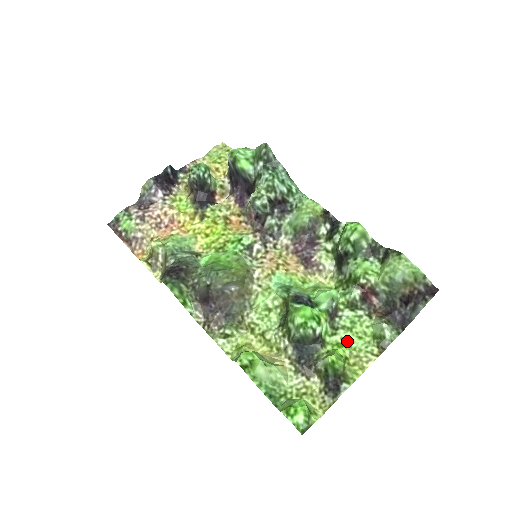
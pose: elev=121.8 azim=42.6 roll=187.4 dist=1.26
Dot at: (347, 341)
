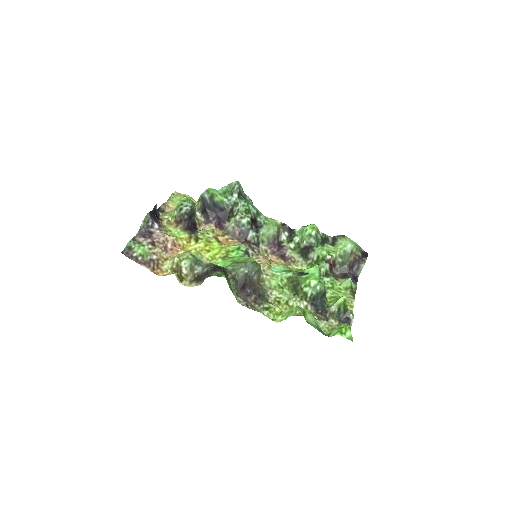
Dot at: (335, 294)
